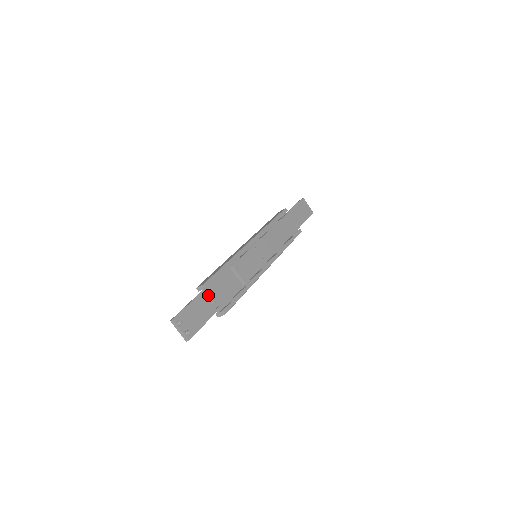
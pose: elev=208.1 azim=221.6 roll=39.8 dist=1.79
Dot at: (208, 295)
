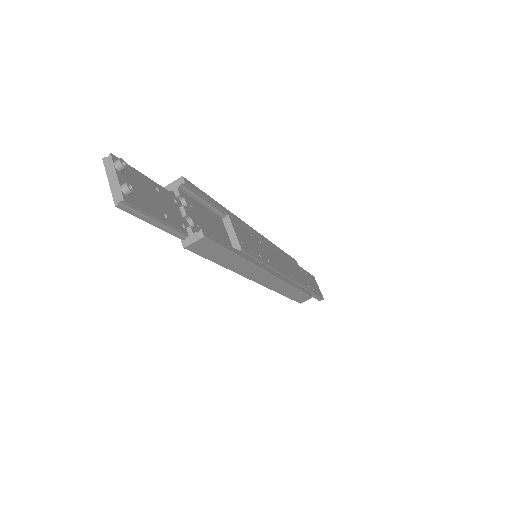
Dot at: (180, 207)
